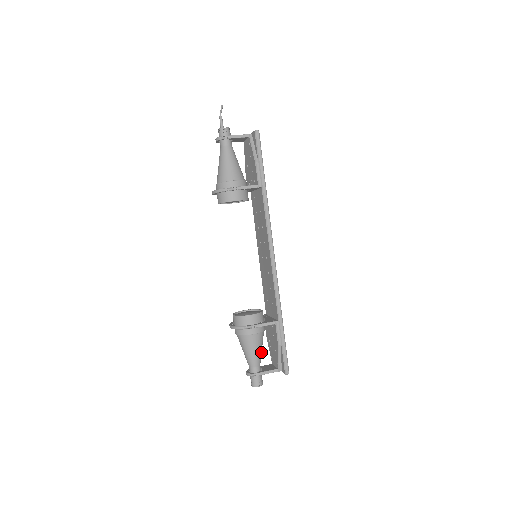
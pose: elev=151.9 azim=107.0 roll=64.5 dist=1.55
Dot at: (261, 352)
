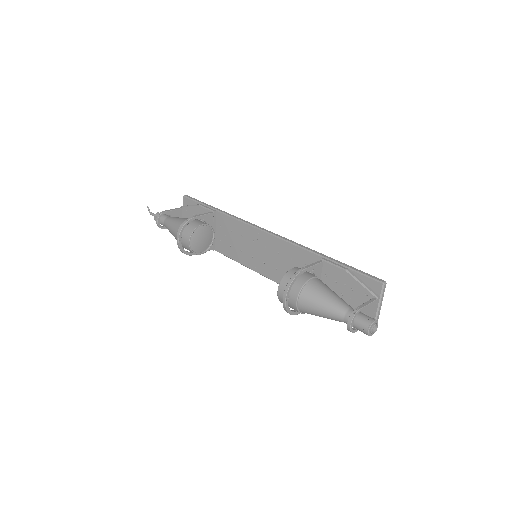
Dot at: occluded
